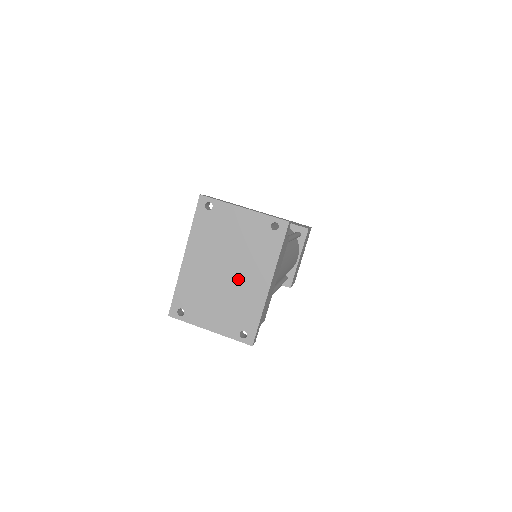
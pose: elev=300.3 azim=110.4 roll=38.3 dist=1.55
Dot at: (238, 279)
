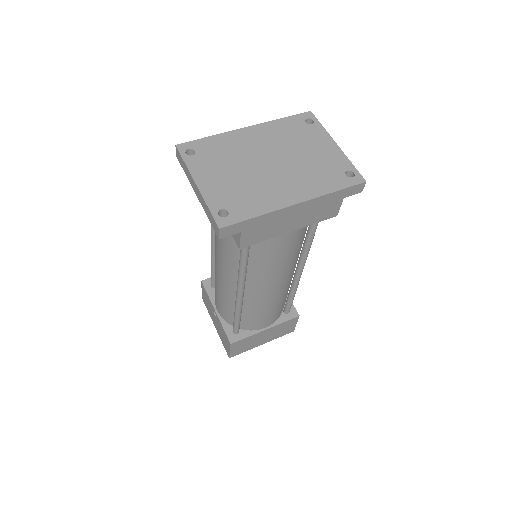
Dot at: (273, 176)
